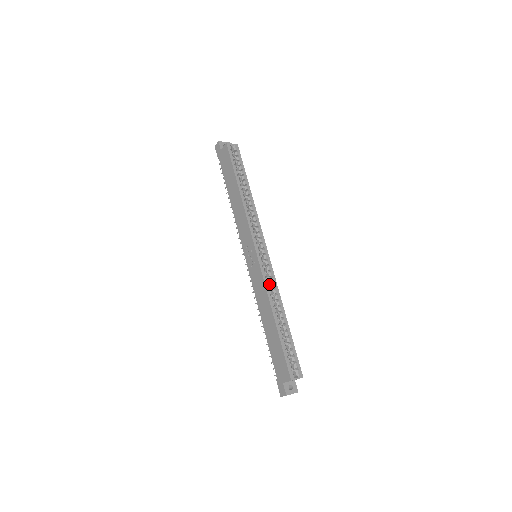
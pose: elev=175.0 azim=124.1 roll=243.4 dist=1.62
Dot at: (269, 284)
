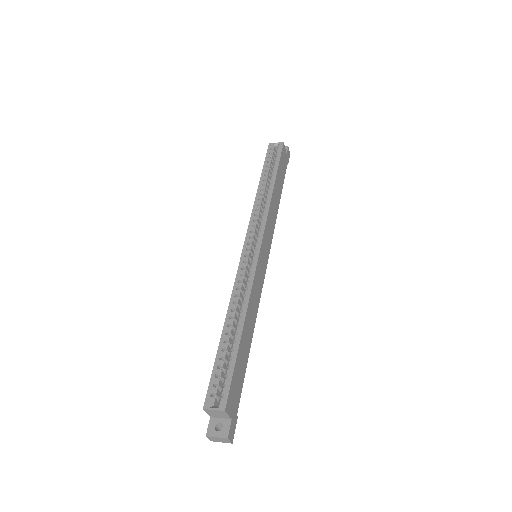
Dot at: (246, 285)
